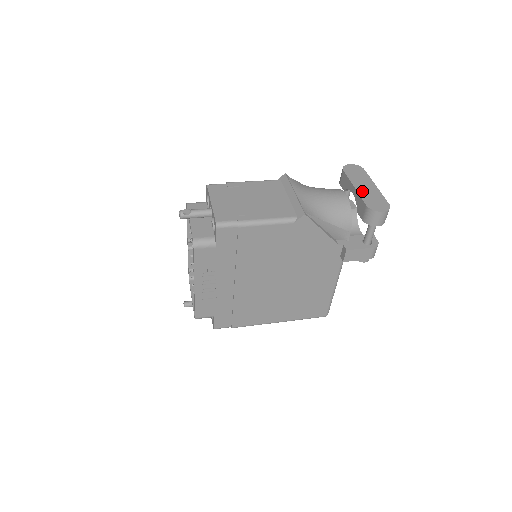
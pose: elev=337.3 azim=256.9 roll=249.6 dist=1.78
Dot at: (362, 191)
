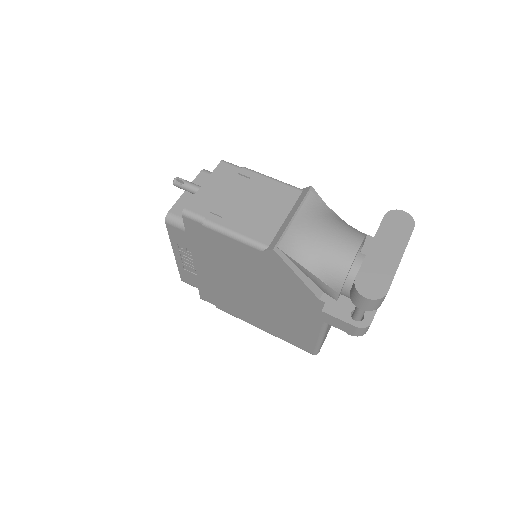
Dot at: (373, 256)
